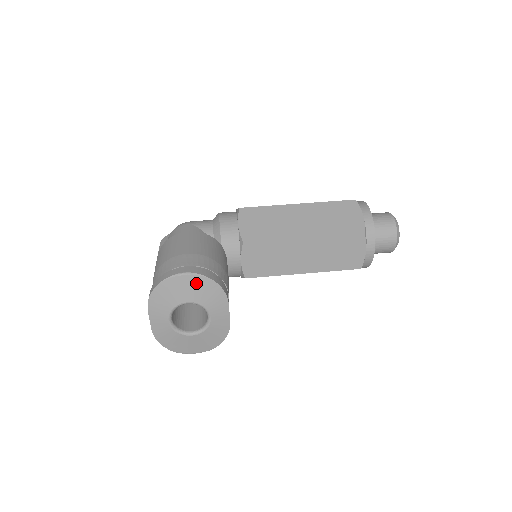
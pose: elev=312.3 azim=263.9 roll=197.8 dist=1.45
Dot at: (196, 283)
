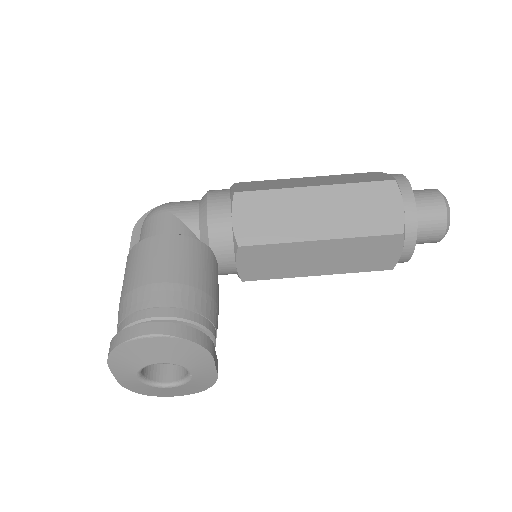
Dot at: (168, 345)
